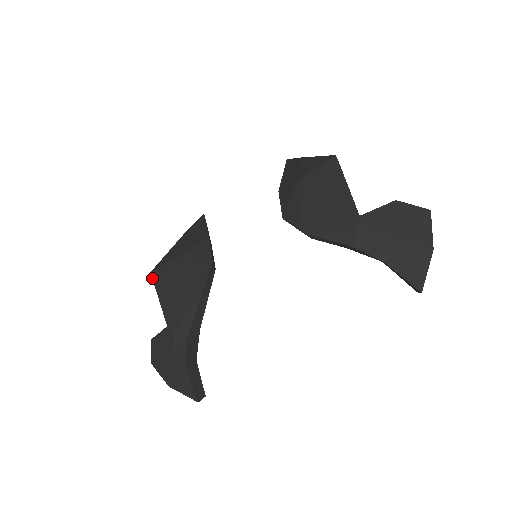
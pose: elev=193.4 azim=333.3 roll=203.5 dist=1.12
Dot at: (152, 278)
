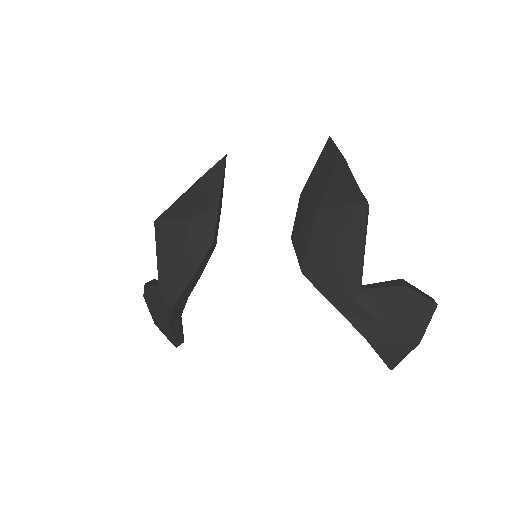
Dot at: occluded
